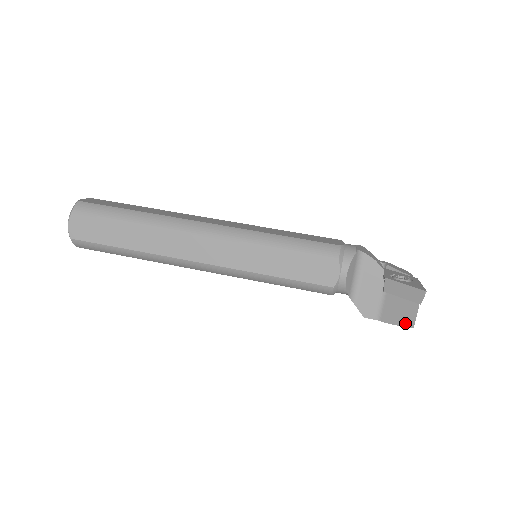
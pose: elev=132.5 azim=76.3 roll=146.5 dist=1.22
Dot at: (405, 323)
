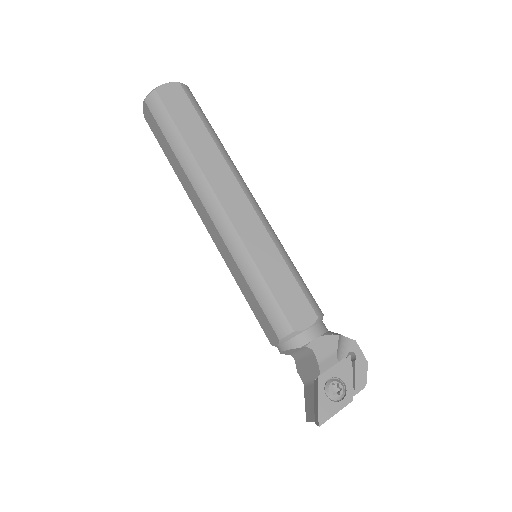
Dot at: (307, 412)
